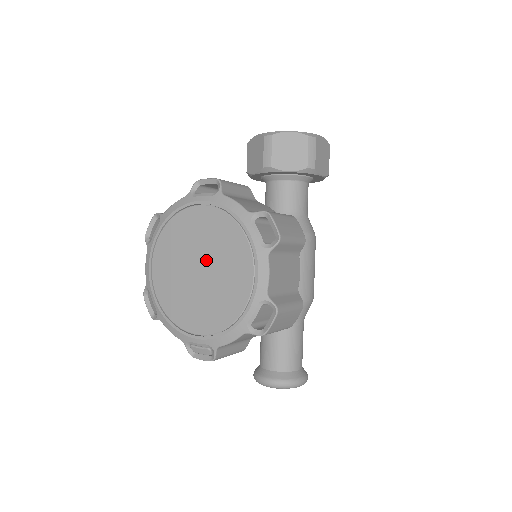
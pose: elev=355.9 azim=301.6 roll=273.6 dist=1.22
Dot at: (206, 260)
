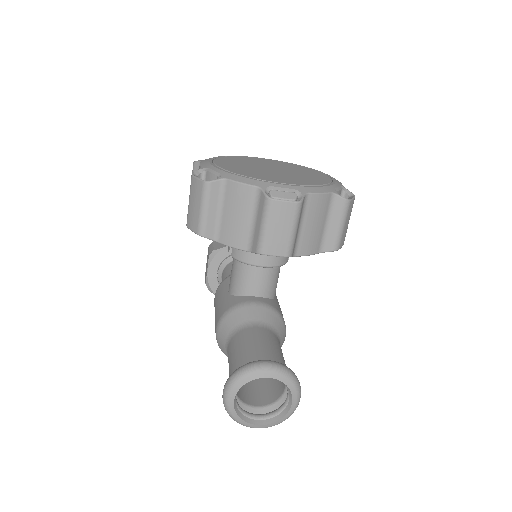
Dot at: (279, 168)
